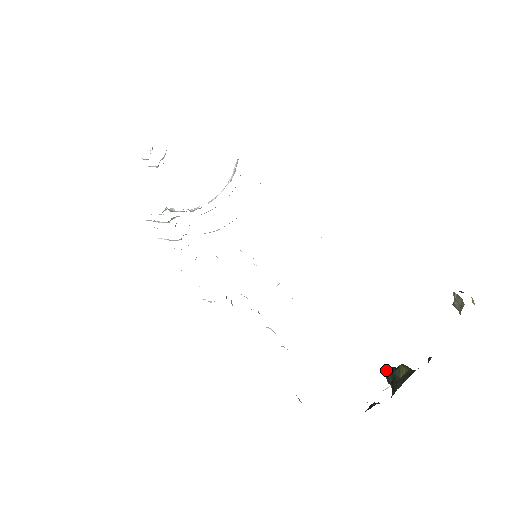
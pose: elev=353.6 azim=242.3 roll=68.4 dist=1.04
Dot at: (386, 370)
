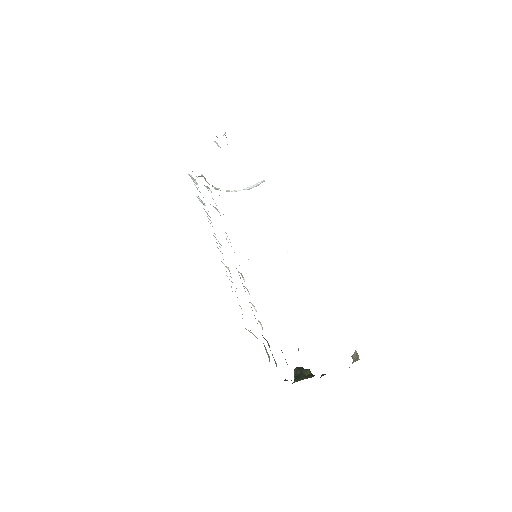
Dot at: (298, 367)
